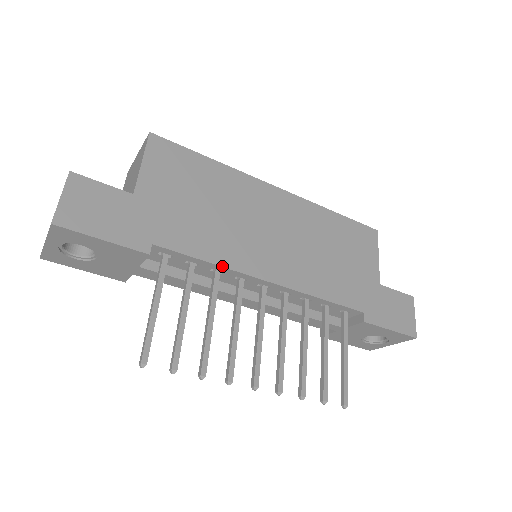
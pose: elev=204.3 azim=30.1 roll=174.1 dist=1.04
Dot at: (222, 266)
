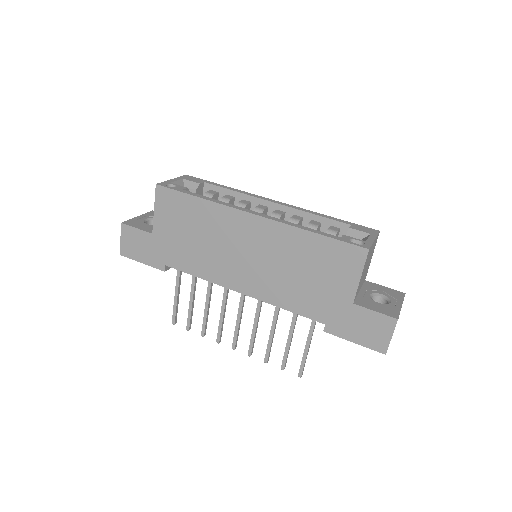
Dot at: (206, 280)
